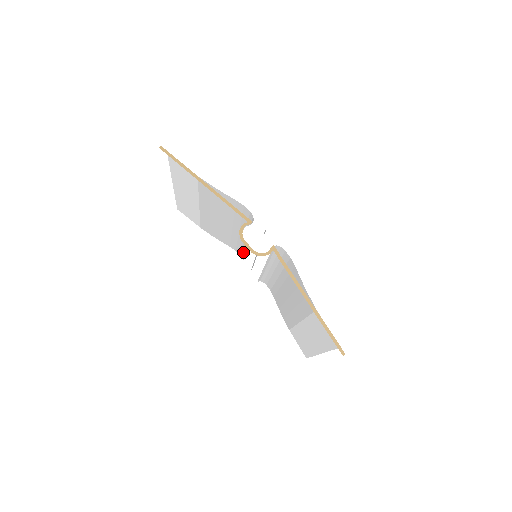
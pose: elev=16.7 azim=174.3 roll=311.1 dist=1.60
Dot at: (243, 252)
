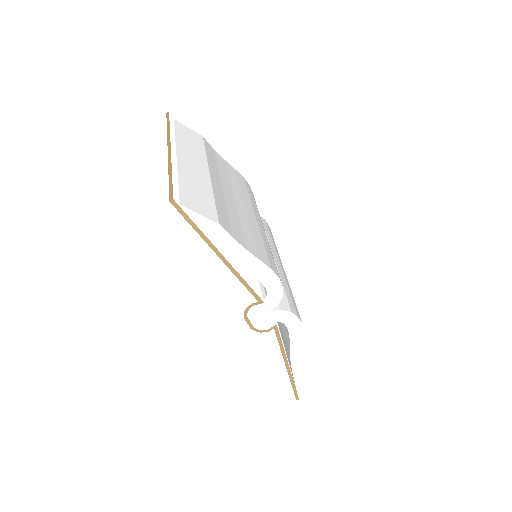
Dot at: occluded
